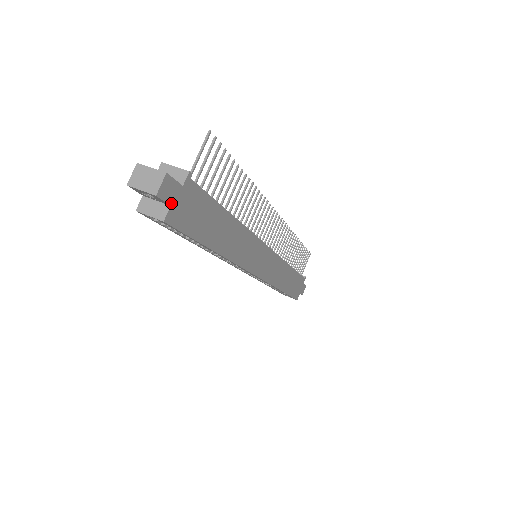
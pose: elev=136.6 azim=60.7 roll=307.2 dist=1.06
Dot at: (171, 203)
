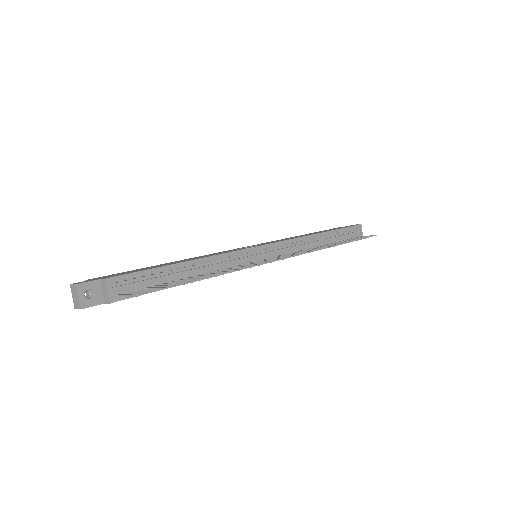
Dot at: occluded
